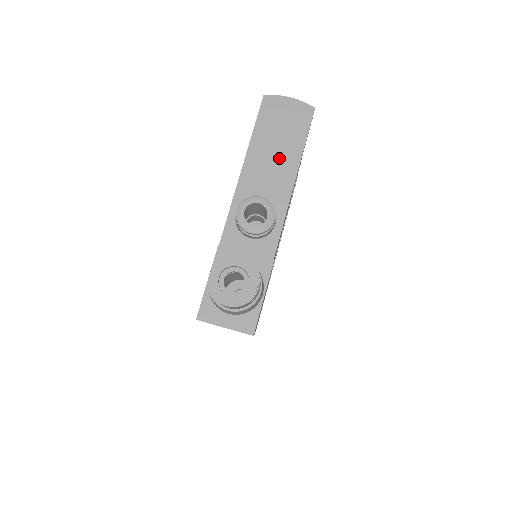
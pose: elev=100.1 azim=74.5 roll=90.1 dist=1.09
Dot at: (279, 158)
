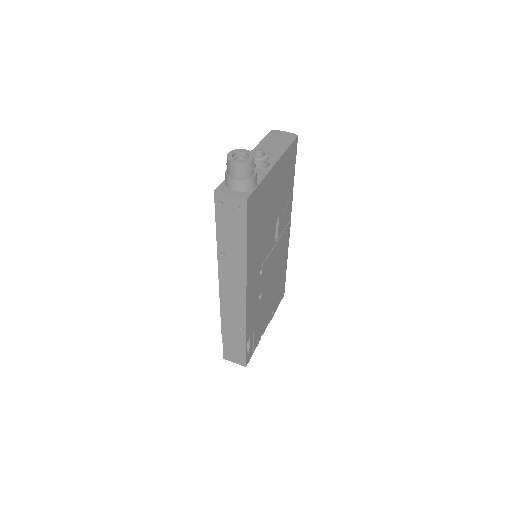
Dot at: (276, 147)
